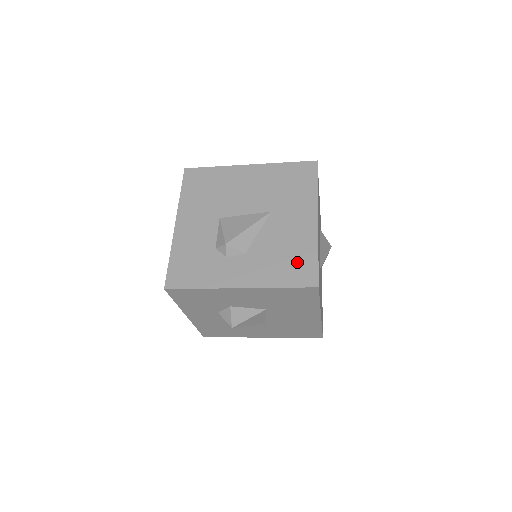
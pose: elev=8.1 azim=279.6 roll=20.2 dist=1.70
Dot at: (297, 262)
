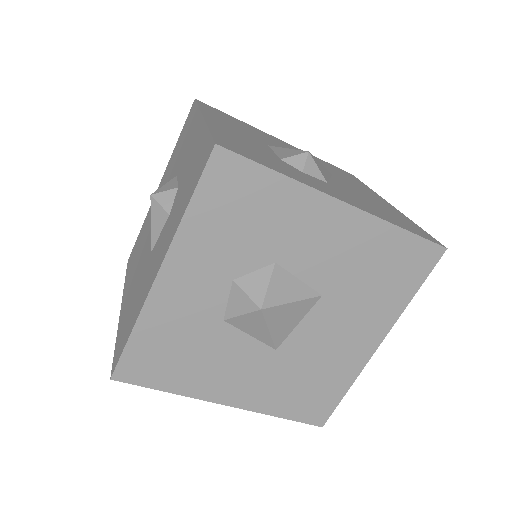
Dot at: (400, 219)
